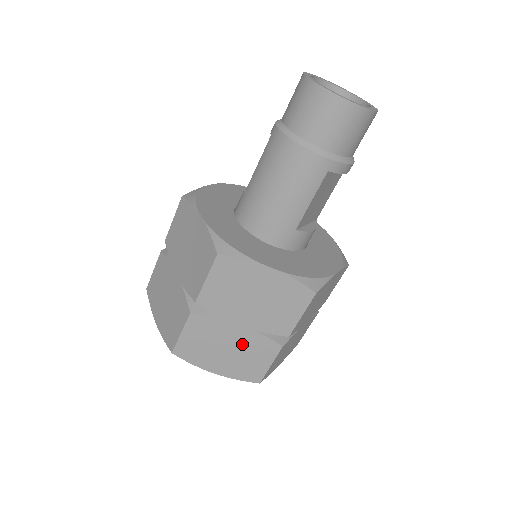
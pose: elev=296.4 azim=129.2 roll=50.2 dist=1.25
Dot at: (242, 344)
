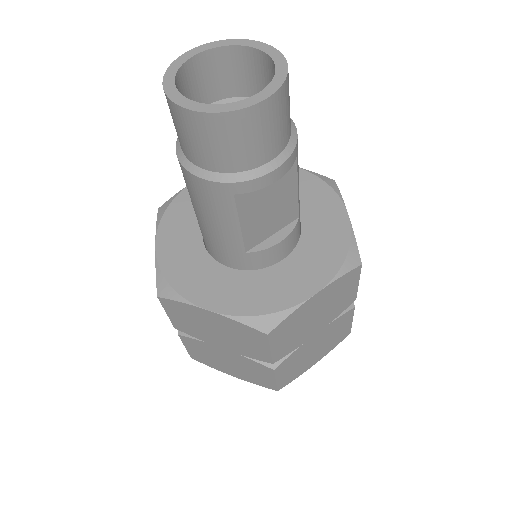
Dot at: (237, 362)
